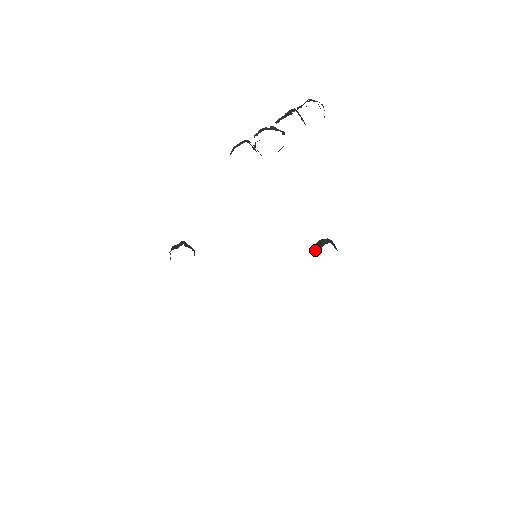
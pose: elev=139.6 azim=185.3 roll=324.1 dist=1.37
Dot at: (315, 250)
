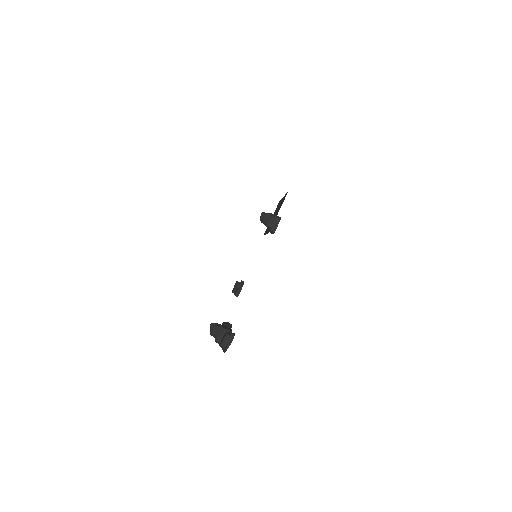
Dot at: occluded
